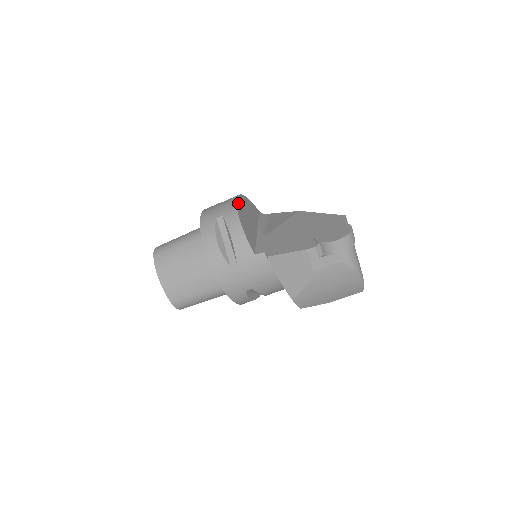
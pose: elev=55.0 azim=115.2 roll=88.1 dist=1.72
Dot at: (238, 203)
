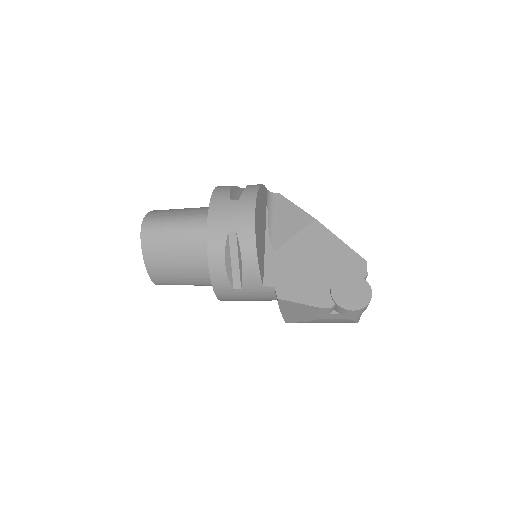
Dot at: (256, 216)
